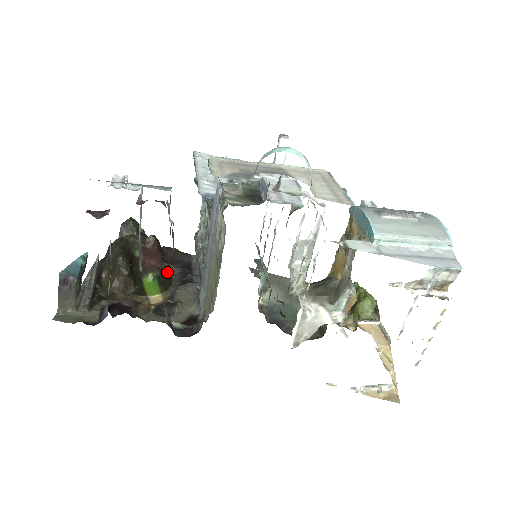
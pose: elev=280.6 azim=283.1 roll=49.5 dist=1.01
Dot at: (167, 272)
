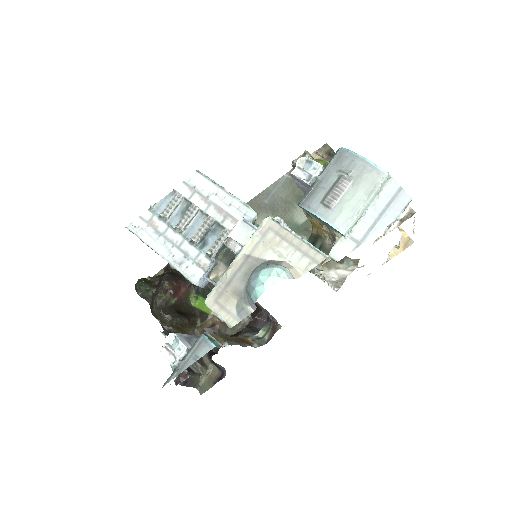
Dot at: occluded
